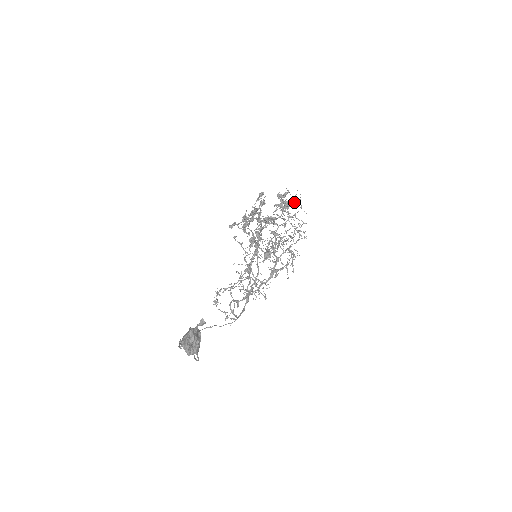
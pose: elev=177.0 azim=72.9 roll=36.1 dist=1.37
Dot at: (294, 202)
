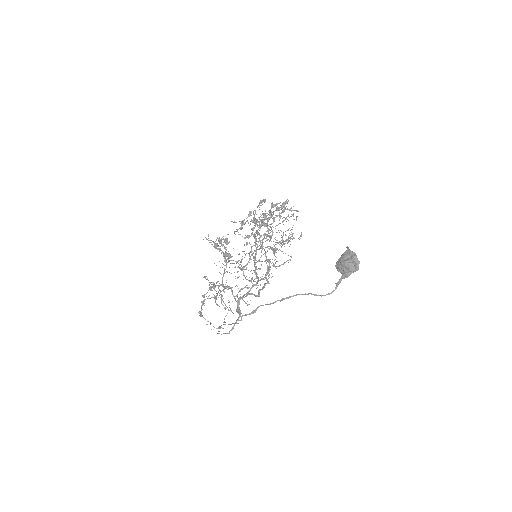
Dot at: occluded
